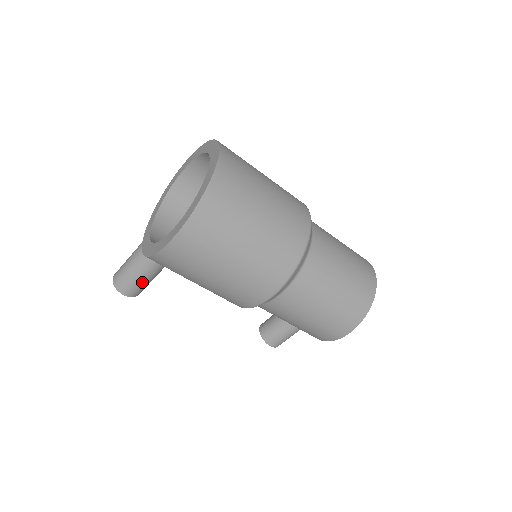
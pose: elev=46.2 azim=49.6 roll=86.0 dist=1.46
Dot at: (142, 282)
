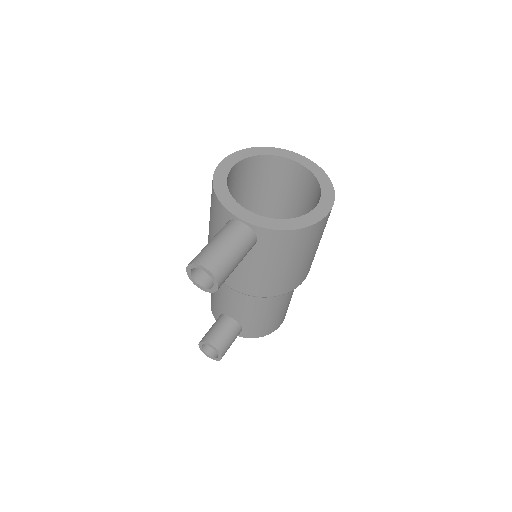
Dot at: (233, 270)
